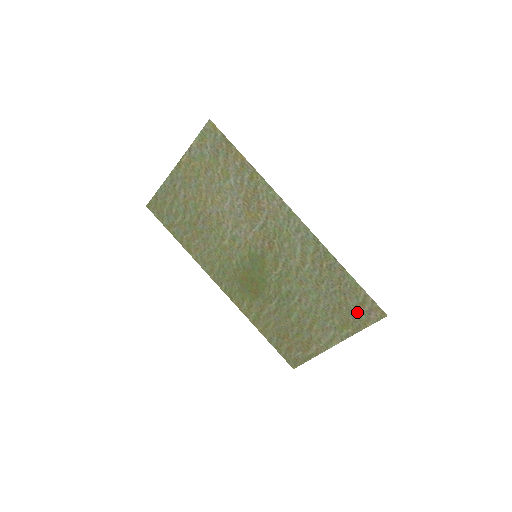
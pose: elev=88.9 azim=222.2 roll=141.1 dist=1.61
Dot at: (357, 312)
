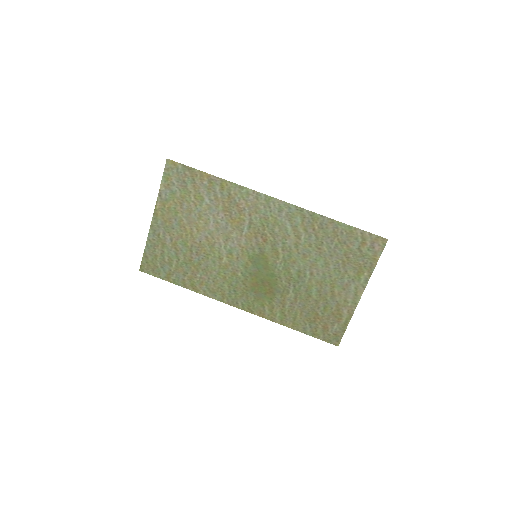
Dot at: (363, 253)
